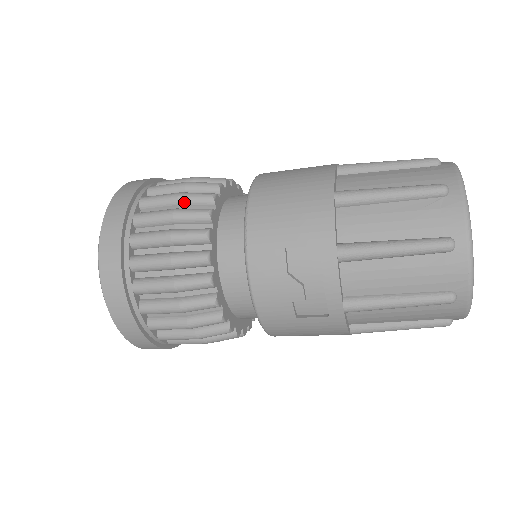
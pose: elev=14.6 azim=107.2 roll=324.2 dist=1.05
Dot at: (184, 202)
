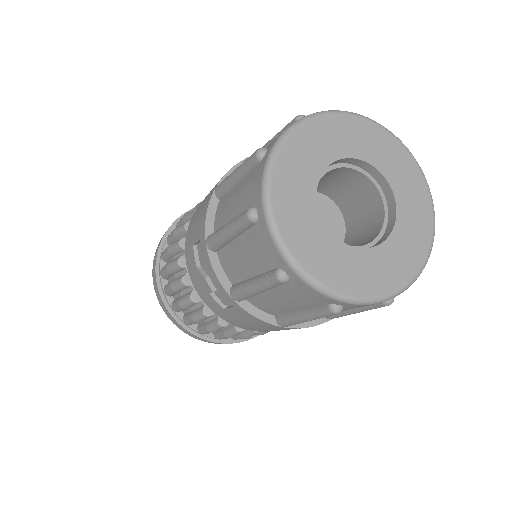
Dot at: (185, 220)
